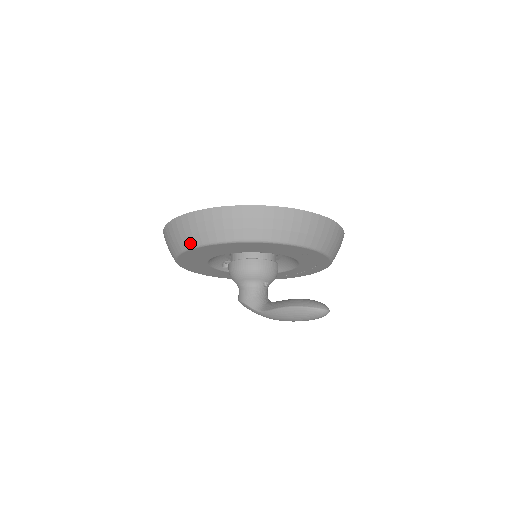
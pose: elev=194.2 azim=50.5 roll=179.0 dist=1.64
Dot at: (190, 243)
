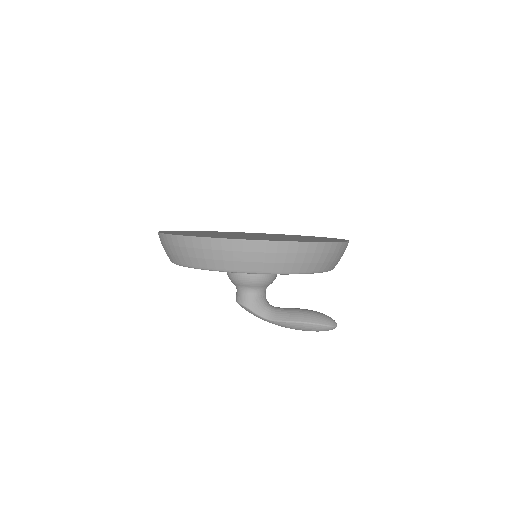
Dot at: (226, 267)
